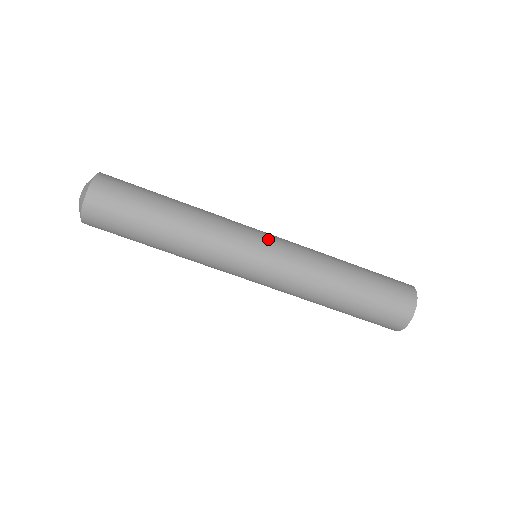
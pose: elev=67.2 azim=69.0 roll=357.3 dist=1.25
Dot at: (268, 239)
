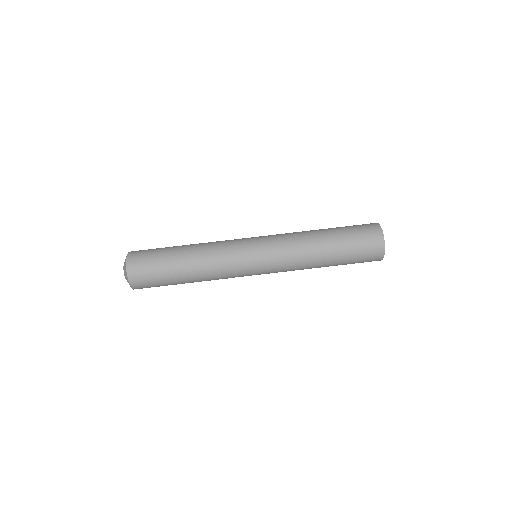
Dot at: occluded
